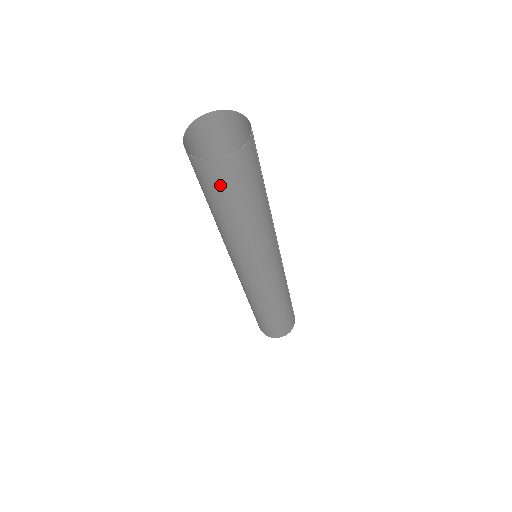
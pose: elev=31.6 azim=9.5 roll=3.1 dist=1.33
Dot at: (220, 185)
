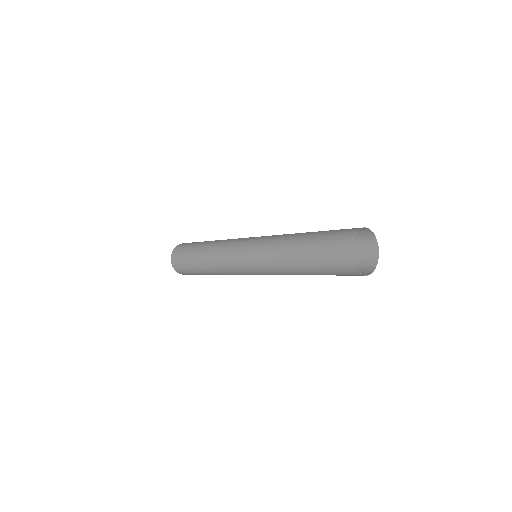
Dot at: occluded
